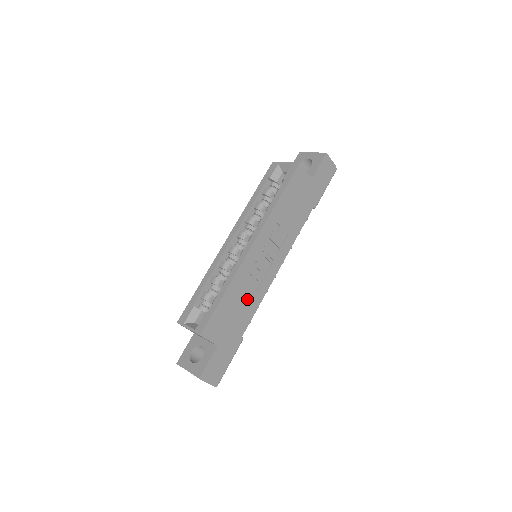
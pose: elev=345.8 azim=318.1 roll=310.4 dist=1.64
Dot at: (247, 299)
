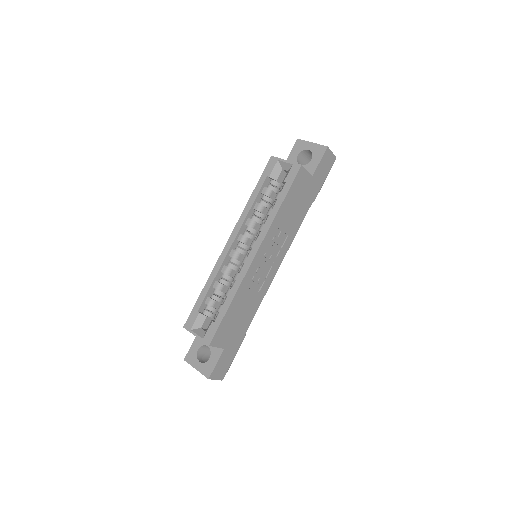
Dot at: (250, 303)
